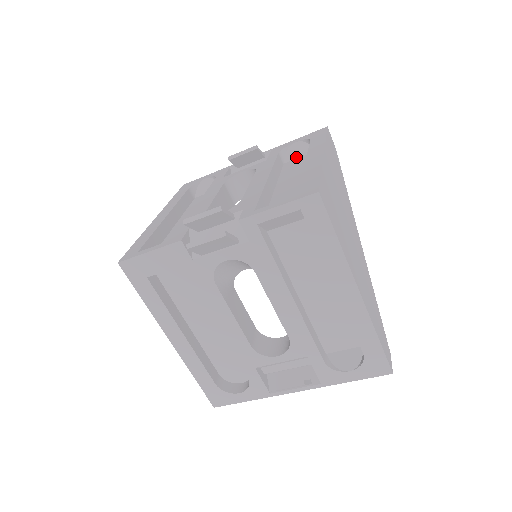
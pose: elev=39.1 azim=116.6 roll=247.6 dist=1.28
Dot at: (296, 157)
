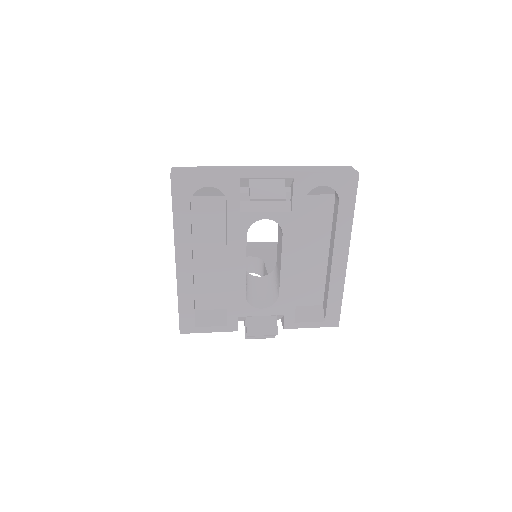
Dot at: (316, 194)
